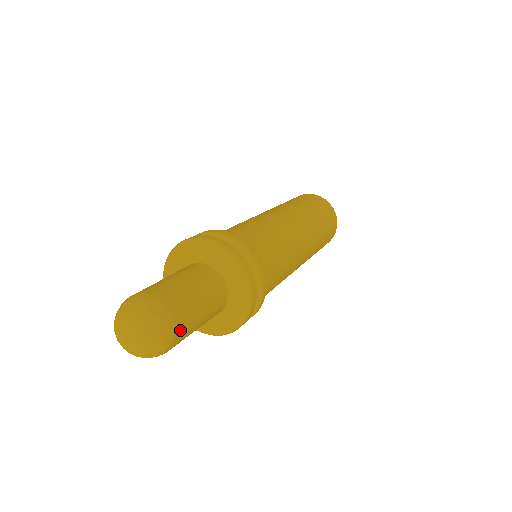
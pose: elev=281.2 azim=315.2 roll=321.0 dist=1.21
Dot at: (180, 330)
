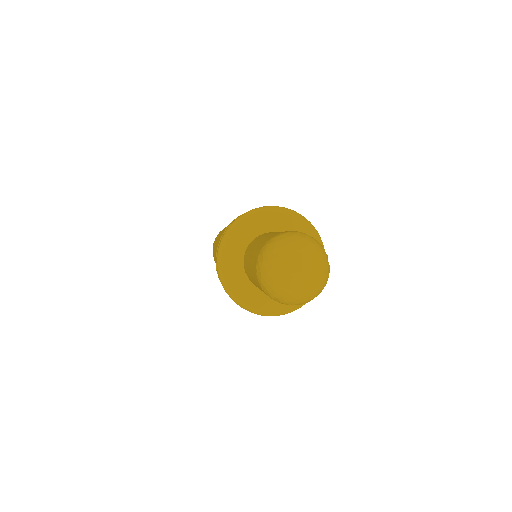
Dot at: occluded
